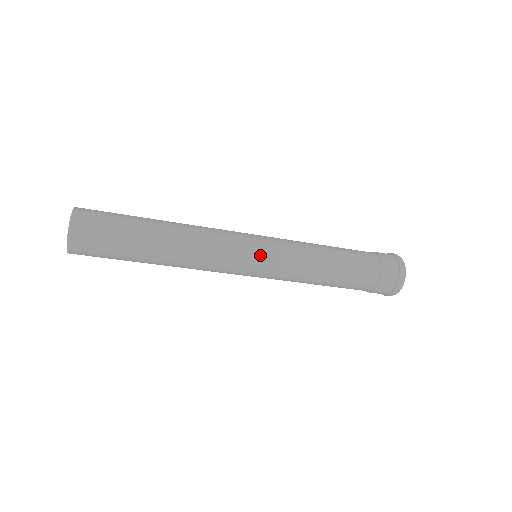
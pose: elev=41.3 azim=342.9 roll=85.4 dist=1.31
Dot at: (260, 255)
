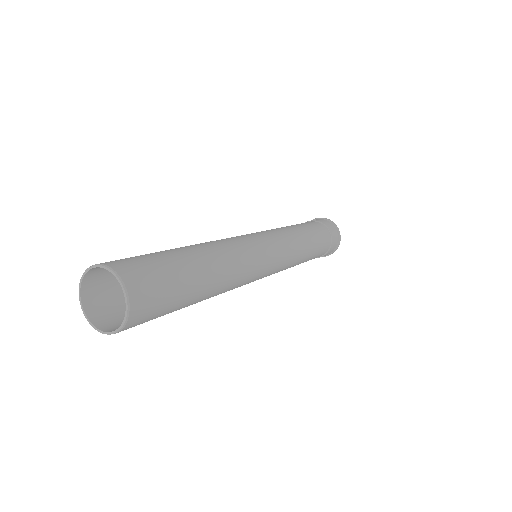
Dot at: (272, 269)
